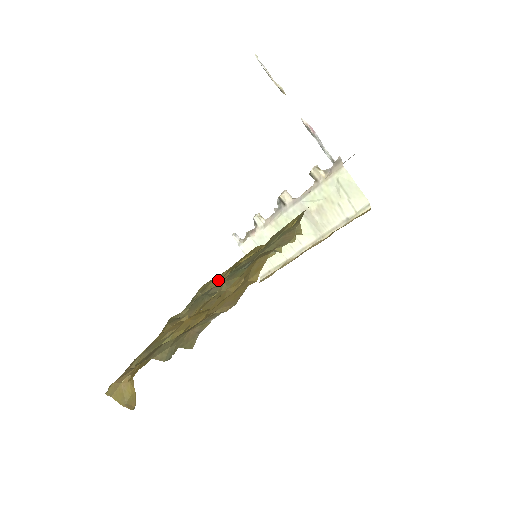
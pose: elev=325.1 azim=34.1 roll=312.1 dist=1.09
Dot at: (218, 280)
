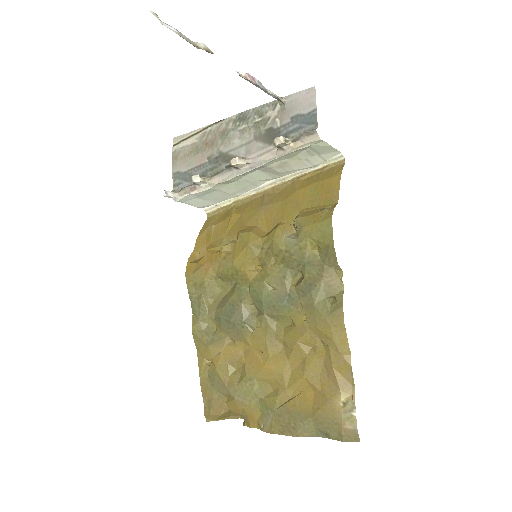
Dot at: (212, 277)
